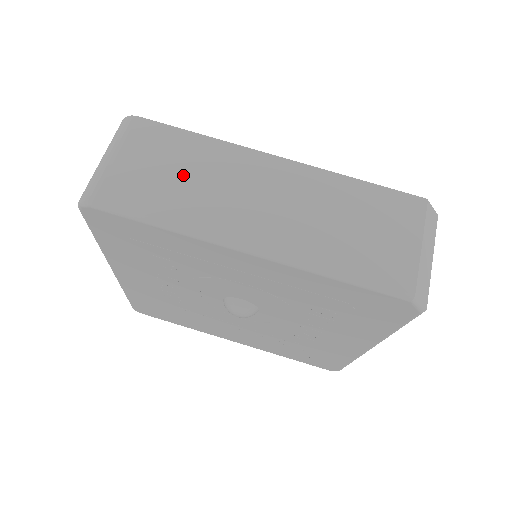
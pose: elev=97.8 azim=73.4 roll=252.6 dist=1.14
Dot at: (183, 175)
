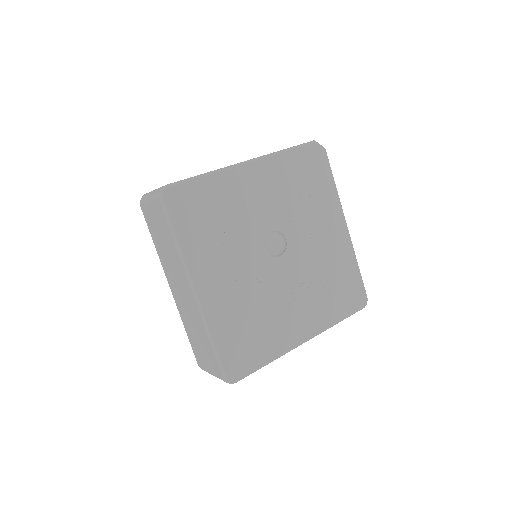
Dot at: occluded
